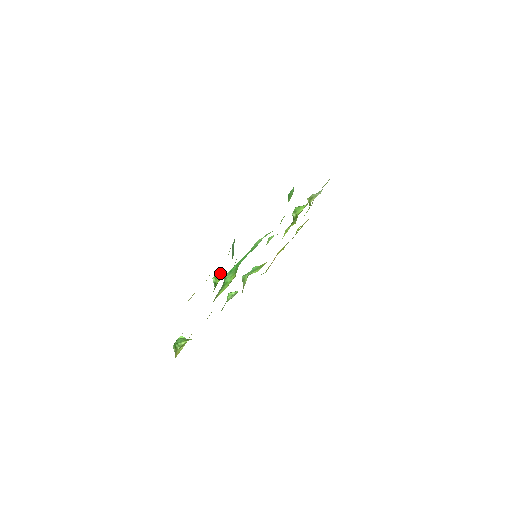
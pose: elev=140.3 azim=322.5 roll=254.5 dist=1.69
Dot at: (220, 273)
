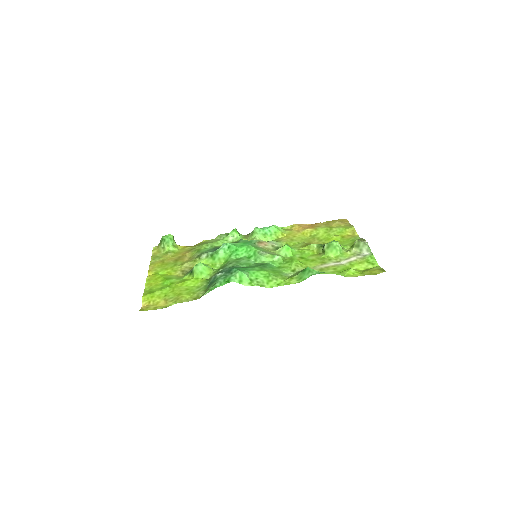
Dot at: (201, 269)
